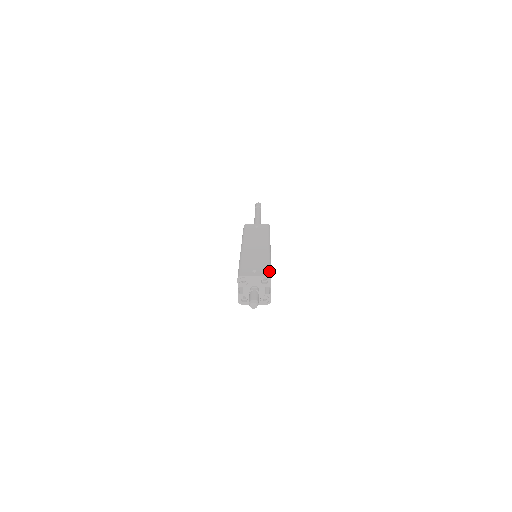
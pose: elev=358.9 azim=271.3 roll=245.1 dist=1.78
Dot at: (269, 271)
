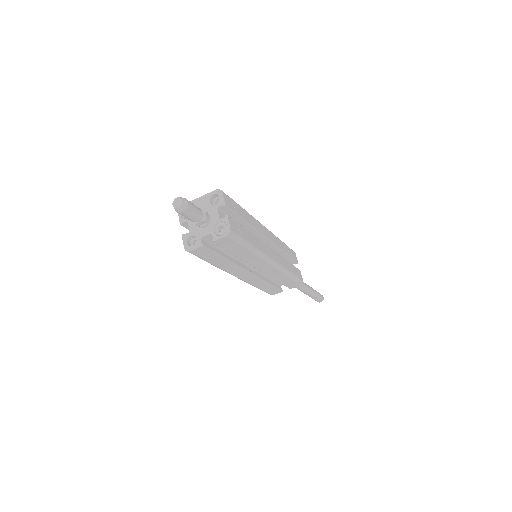
Dot at: (227, 196)
